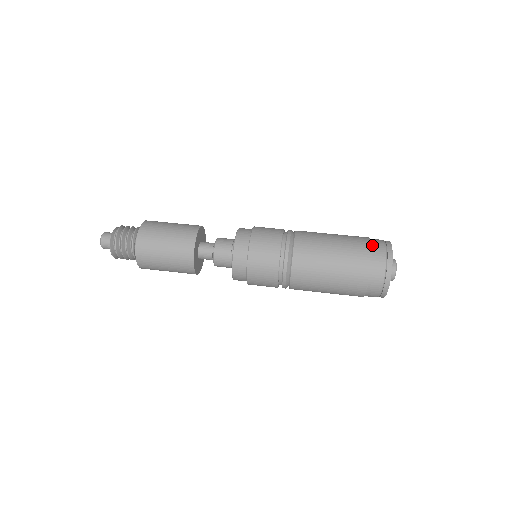
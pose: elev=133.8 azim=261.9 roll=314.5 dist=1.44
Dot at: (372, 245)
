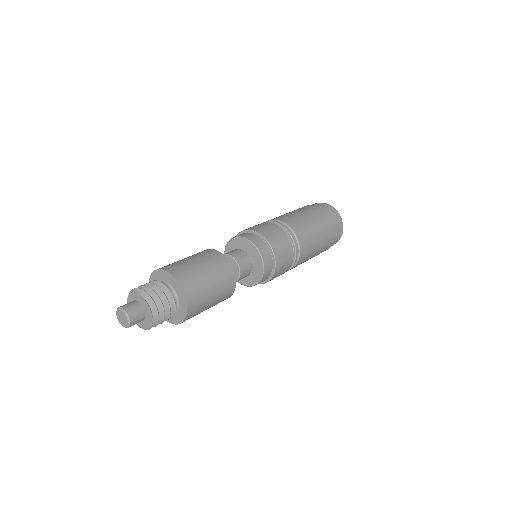
Dot at: (314, 205)
